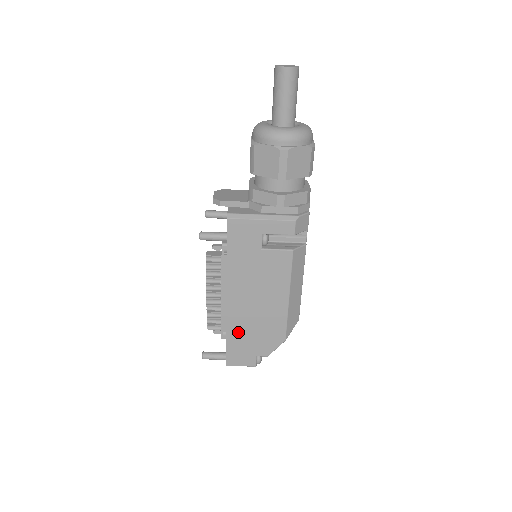
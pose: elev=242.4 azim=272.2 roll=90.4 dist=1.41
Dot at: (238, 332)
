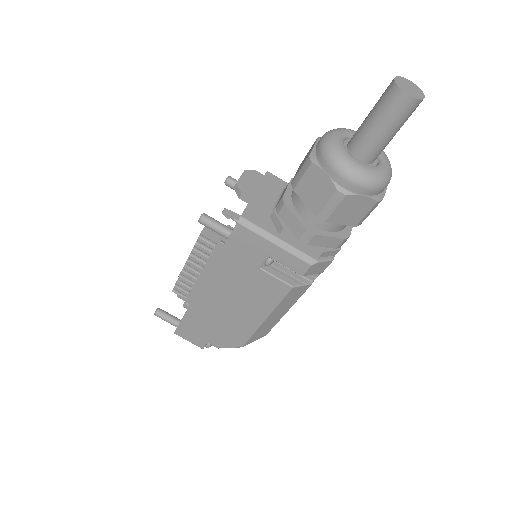
Dot at: (199, 317)
